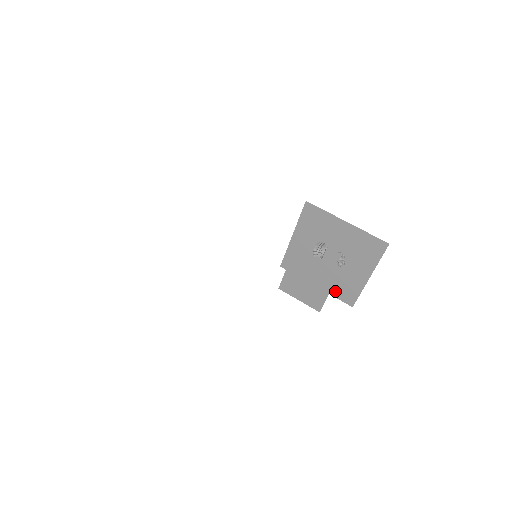
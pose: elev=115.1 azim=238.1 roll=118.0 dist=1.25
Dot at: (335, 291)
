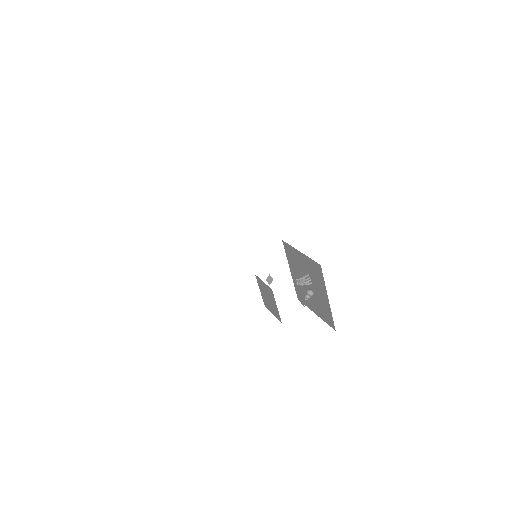
Dot at: (297, 286)
